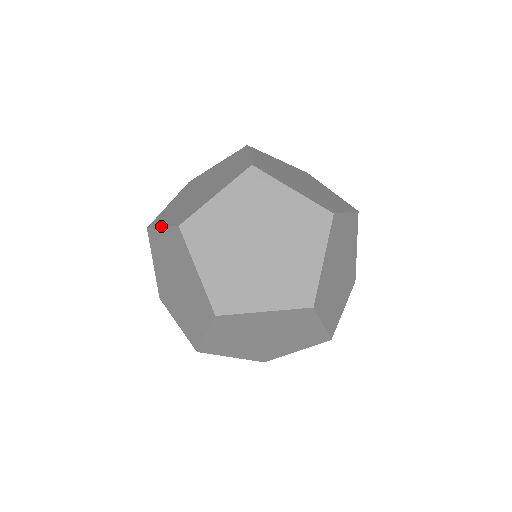
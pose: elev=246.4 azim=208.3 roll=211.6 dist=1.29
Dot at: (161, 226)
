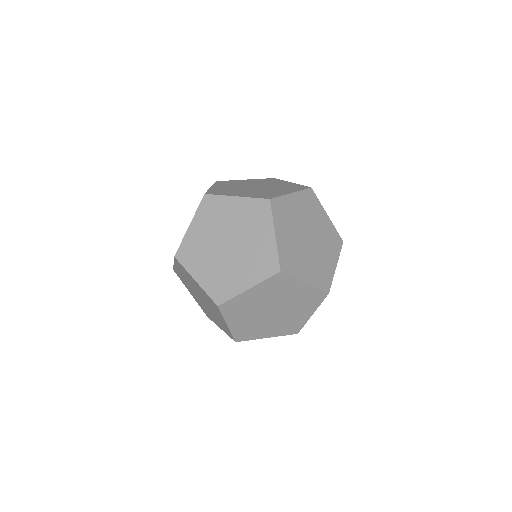
Dot at: (235, 196)
